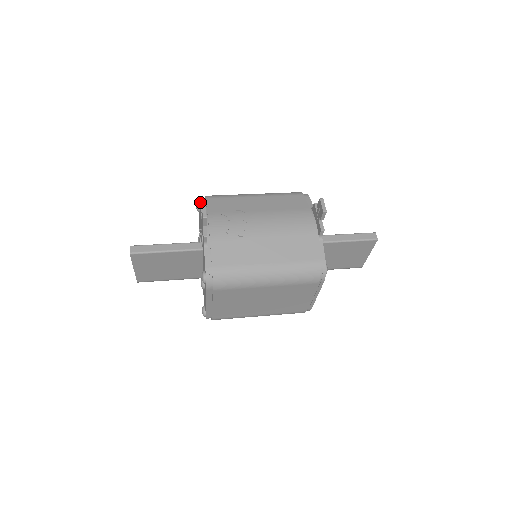
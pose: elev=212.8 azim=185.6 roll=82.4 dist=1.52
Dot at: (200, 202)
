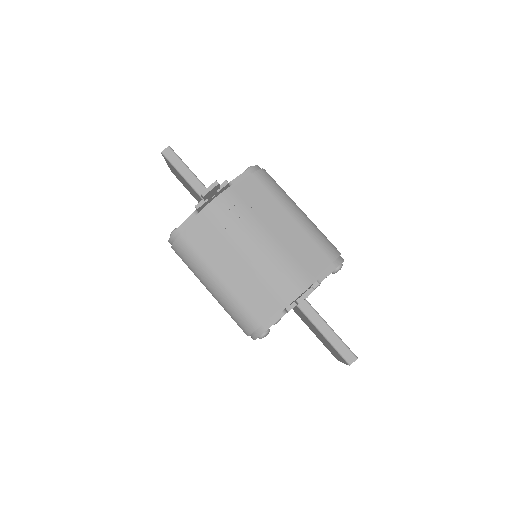
Dot at: (245, 171)
